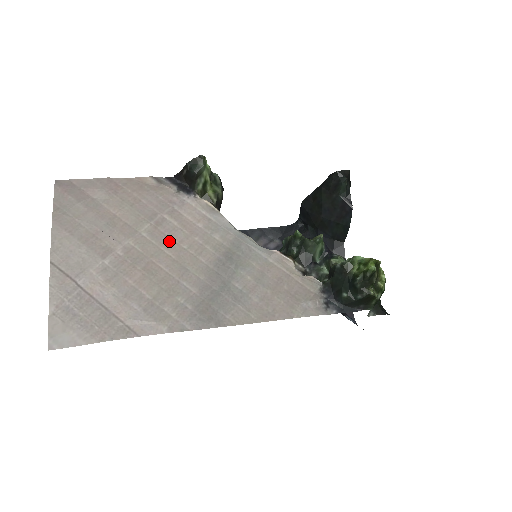
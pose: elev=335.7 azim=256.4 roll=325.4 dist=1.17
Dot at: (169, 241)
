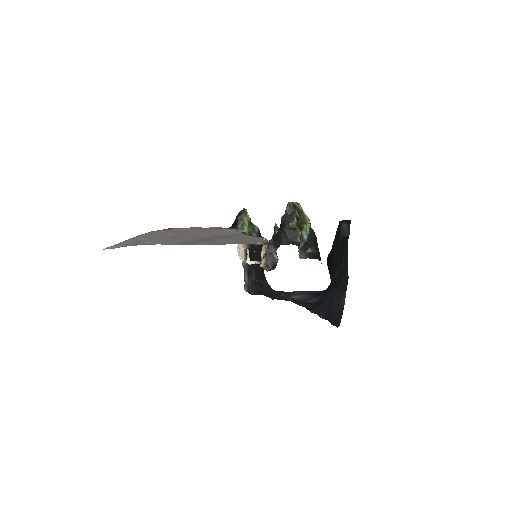
Dot at: (200, 234)
